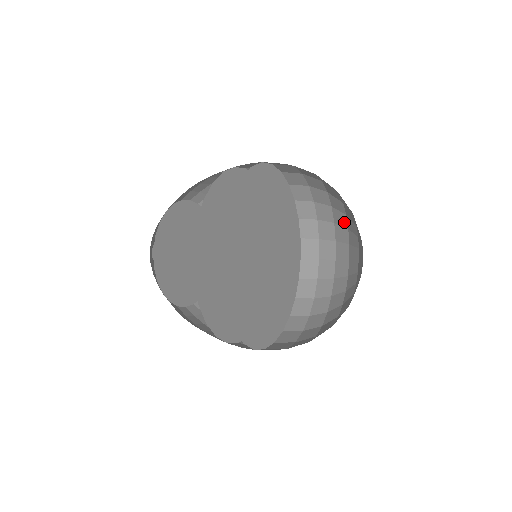
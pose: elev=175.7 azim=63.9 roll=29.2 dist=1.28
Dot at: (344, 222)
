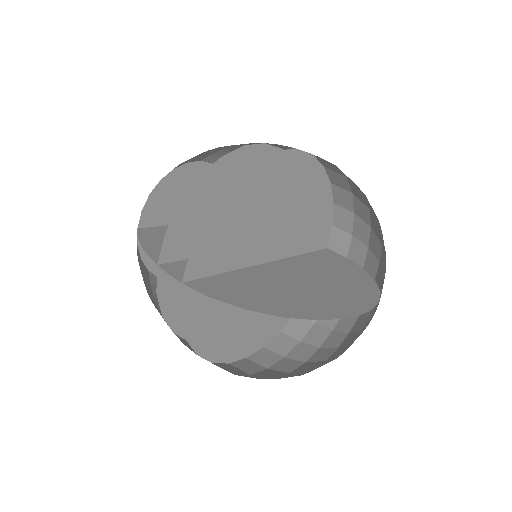
Dot at: occluded
